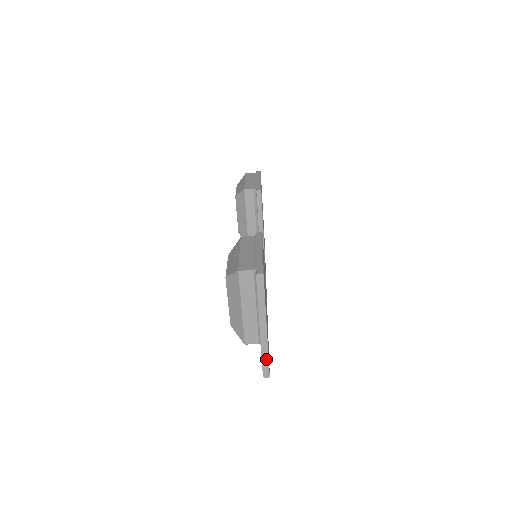
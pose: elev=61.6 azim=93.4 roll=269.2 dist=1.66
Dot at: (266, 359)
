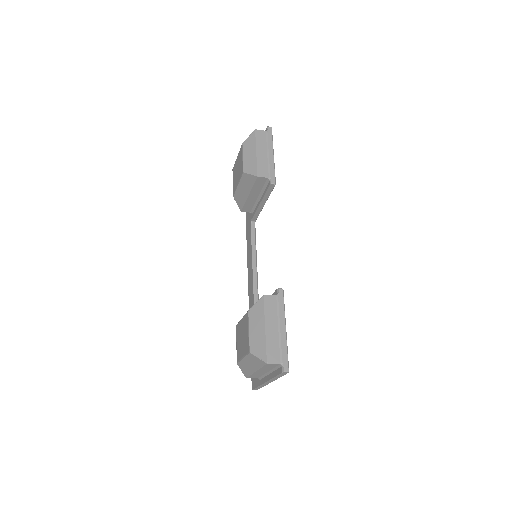
Dot at: (260, 387)
